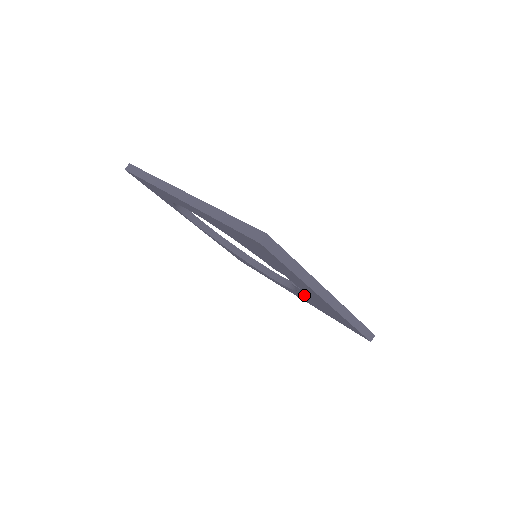
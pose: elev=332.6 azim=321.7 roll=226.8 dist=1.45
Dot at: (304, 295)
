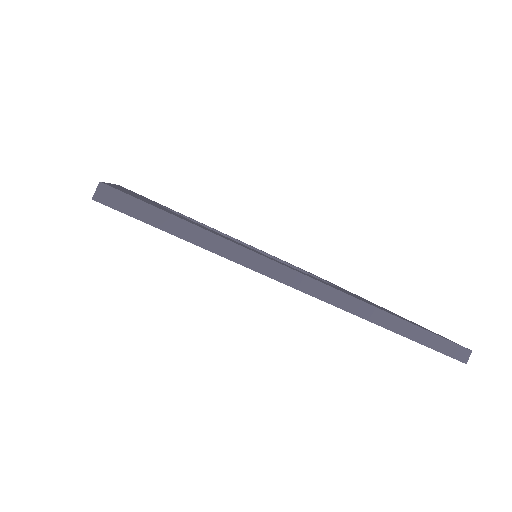
Dot at: occluded
